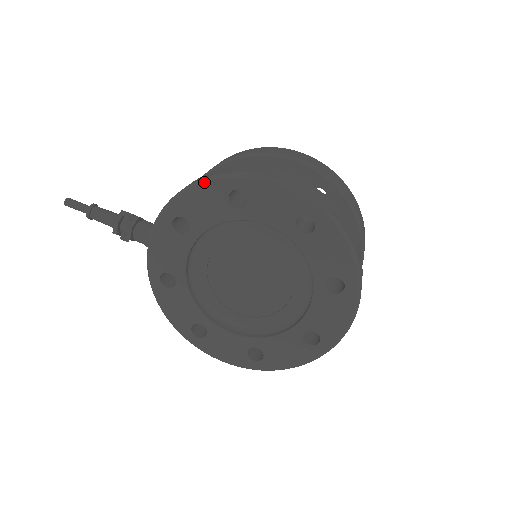
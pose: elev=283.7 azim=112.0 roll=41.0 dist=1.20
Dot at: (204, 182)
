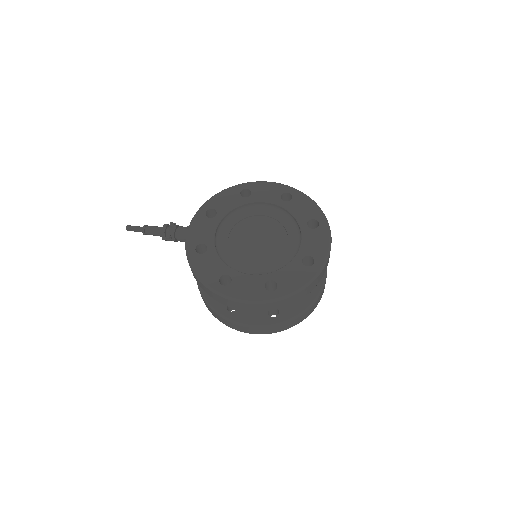
Dot at: (225, 189)
